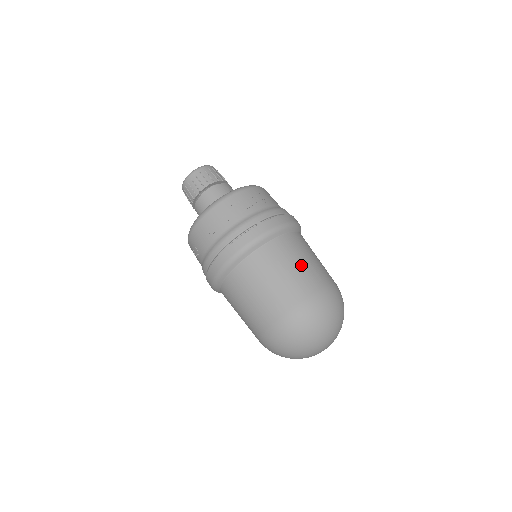
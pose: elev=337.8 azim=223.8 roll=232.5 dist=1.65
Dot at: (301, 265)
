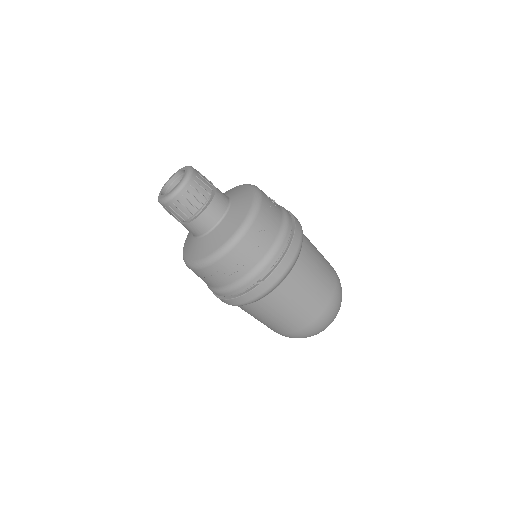
Dot at: (304, 300)
